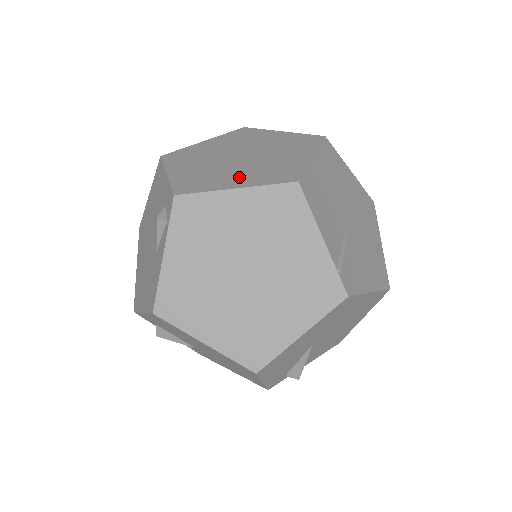
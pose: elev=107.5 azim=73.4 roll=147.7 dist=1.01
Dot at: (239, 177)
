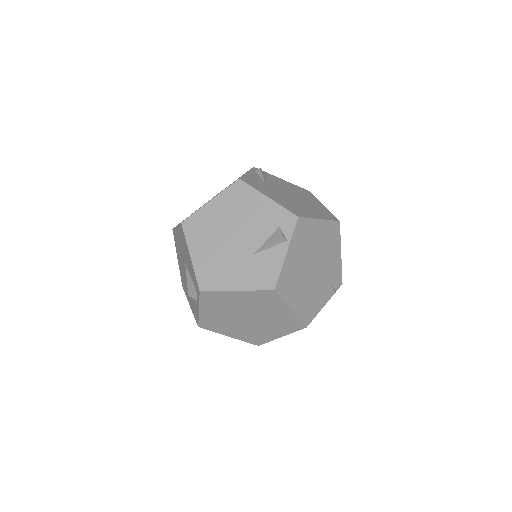
Dot at: (272, 332)
